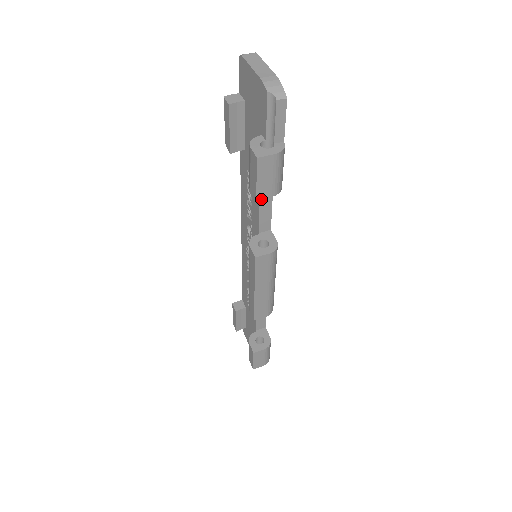
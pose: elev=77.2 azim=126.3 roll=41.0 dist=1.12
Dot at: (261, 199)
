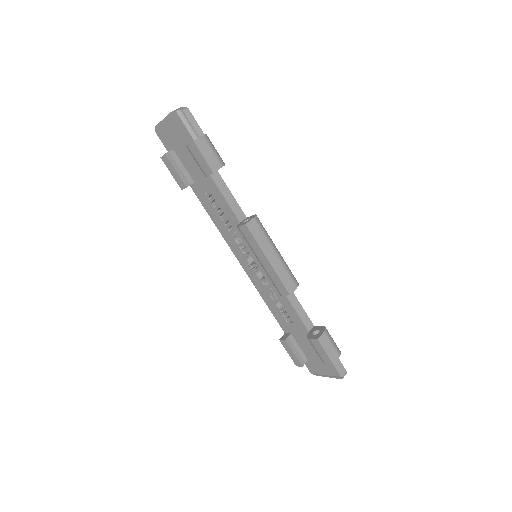
Dot at: (222, 193)
